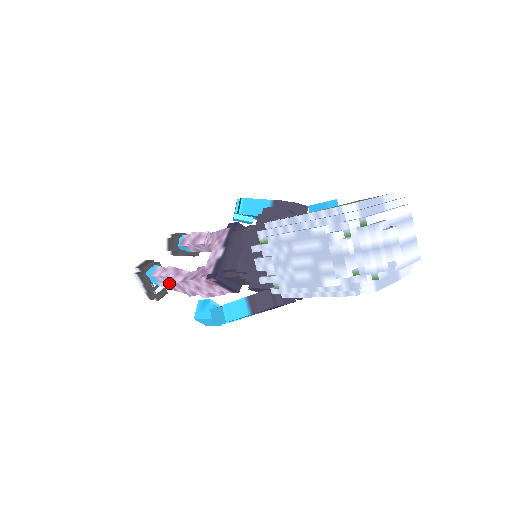
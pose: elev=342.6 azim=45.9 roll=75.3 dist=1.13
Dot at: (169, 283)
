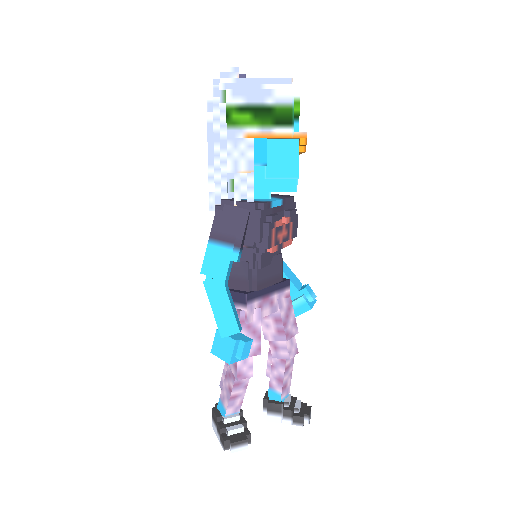
Dot at: (225, 387)
